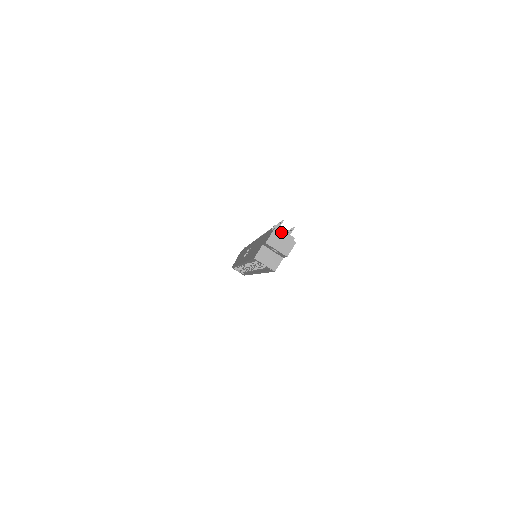
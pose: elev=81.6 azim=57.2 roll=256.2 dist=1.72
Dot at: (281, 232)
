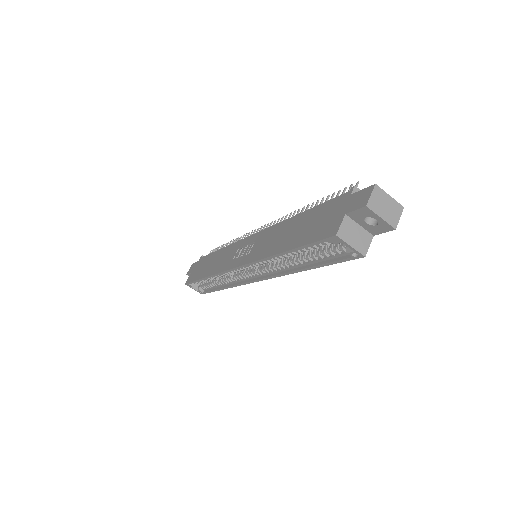
Dot at: occluded
